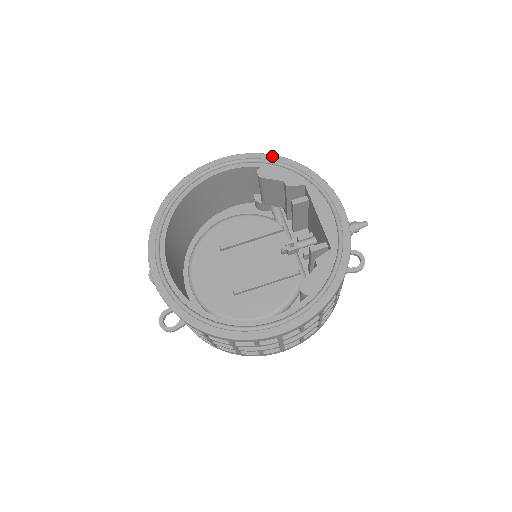
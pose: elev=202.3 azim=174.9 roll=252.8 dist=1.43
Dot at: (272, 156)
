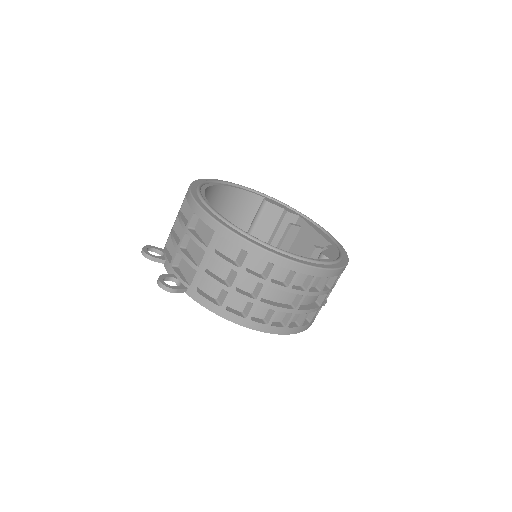
Dot at: occluded
